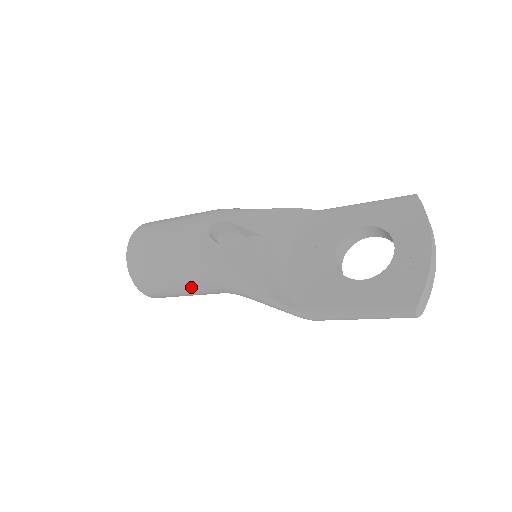
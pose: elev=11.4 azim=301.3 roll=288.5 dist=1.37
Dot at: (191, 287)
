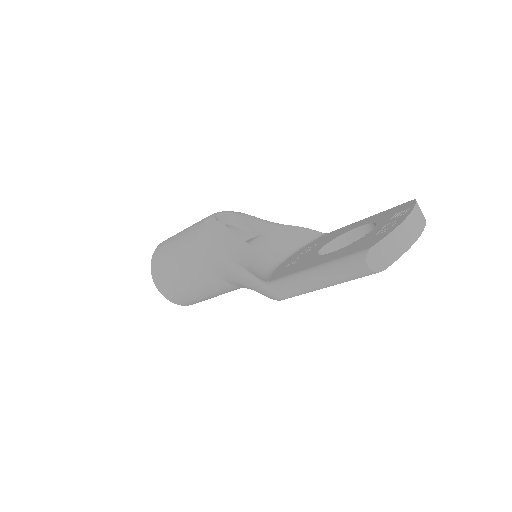
Dot at: (188, 267)
